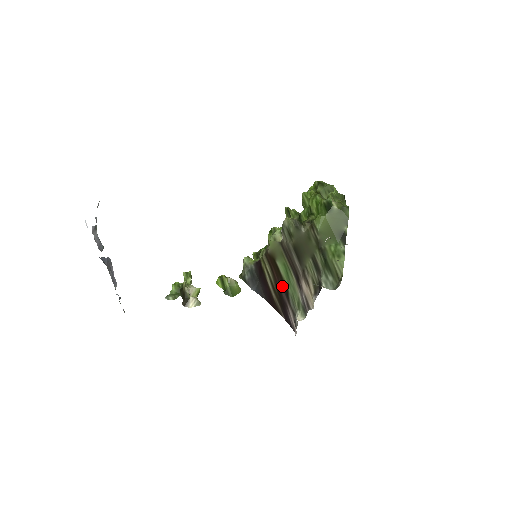
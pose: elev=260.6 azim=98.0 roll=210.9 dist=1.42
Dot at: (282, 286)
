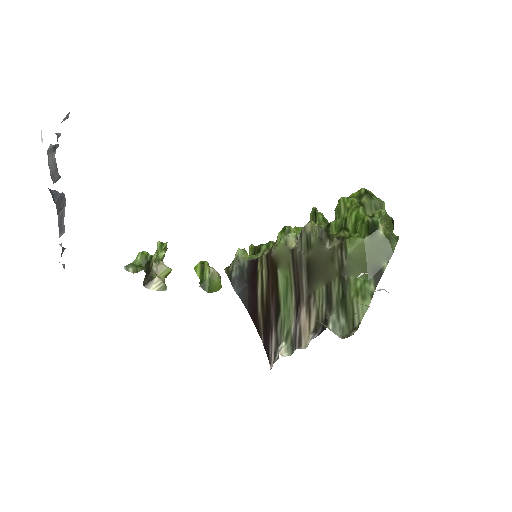
Dot at: (274, 303)
